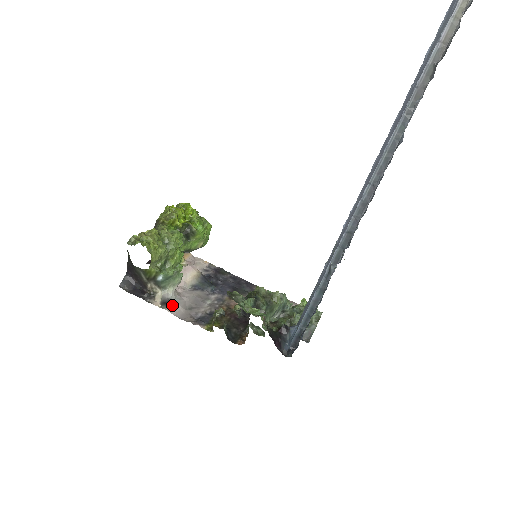
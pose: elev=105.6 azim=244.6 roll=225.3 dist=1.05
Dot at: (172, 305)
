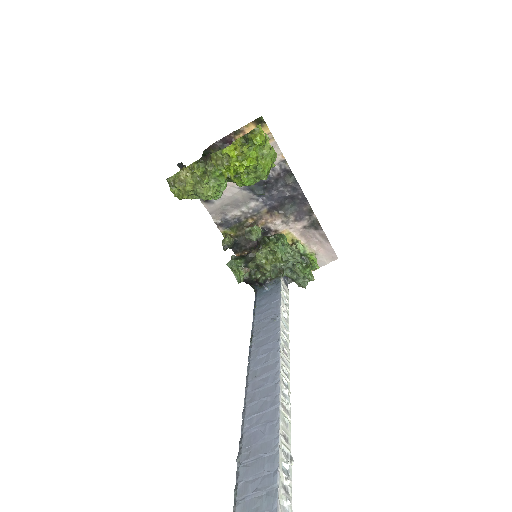
Dot at: (209, 202)
